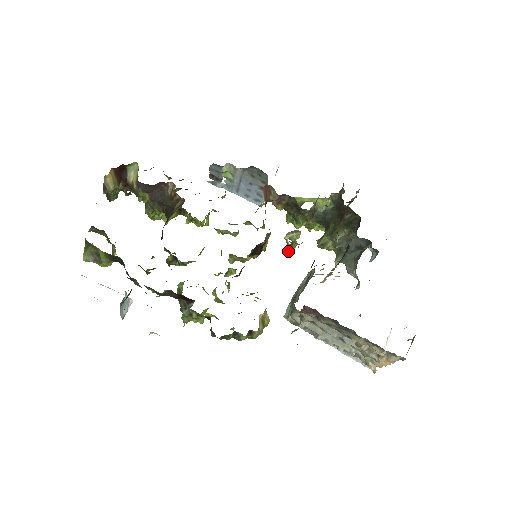
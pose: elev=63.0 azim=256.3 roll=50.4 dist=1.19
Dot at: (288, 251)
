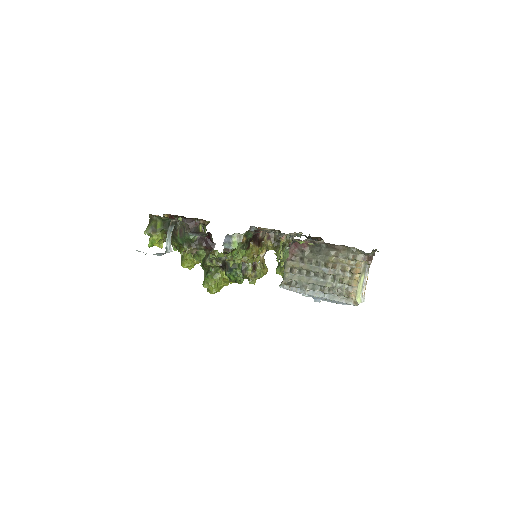
Dot at: (278, 256)
